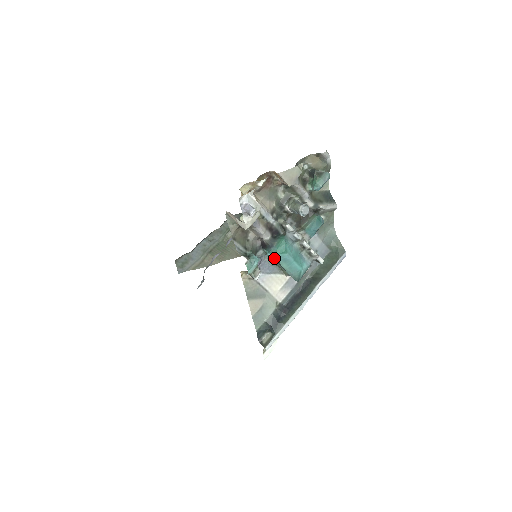
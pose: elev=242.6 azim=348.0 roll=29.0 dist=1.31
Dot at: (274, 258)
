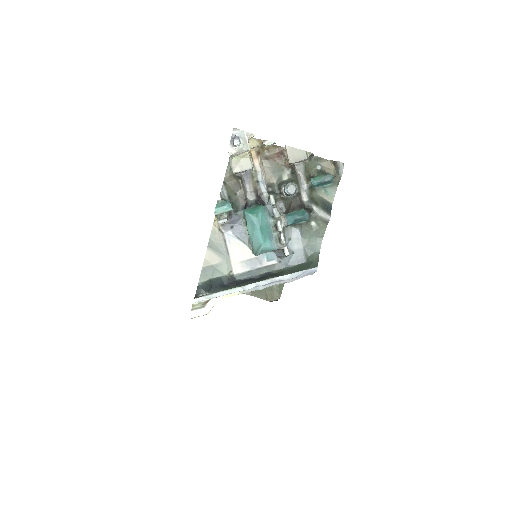
Dot at: (246, 218)
